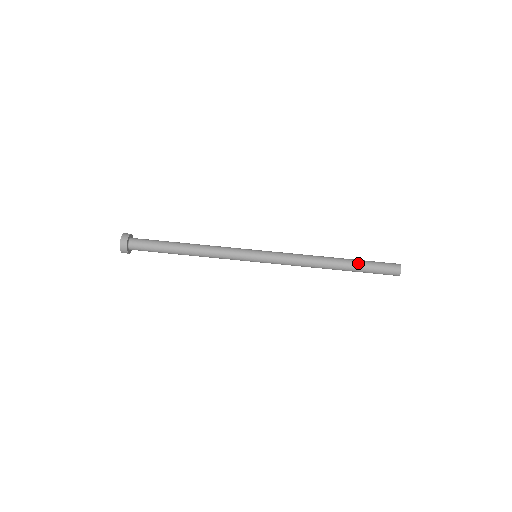
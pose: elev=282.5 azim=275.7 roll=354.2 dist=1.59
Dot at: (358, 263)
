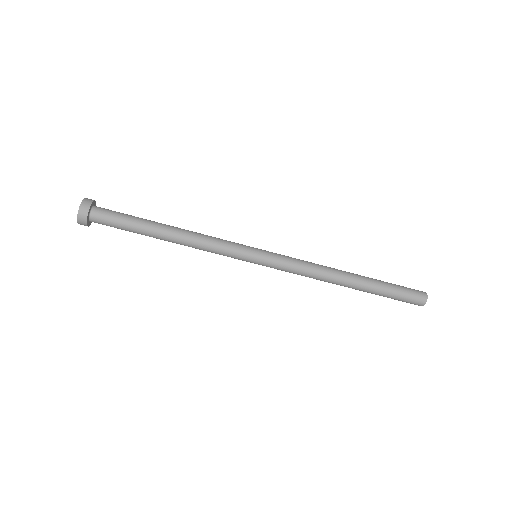
Dot at: (379, 284)
